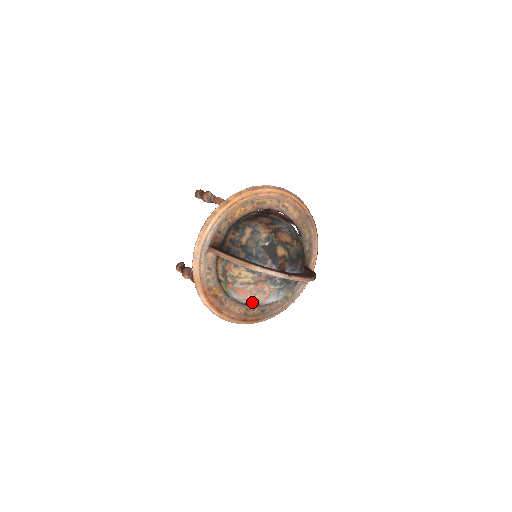
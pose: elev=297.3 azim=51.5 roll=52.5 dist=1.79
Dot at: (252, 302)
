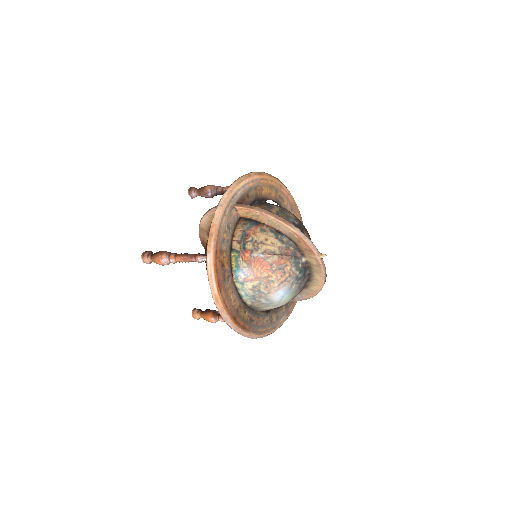
Dot at: (260, 287)
